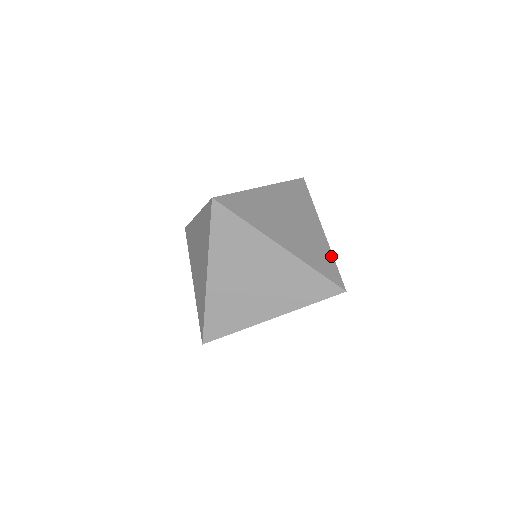
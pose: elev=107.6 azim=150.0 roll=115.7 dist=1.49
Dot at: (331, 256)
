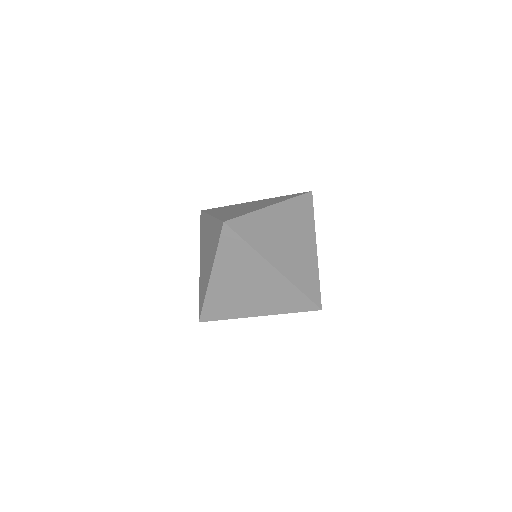
Dot at: (317, 275)
